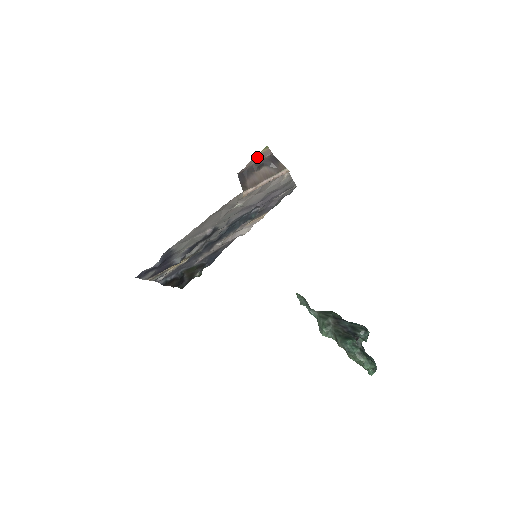
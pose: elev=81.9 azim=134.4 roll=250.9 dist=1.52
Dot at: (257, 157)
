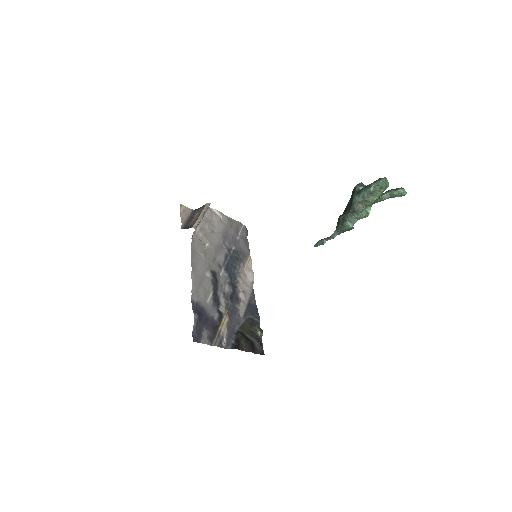
Dot at: (183, 214)
